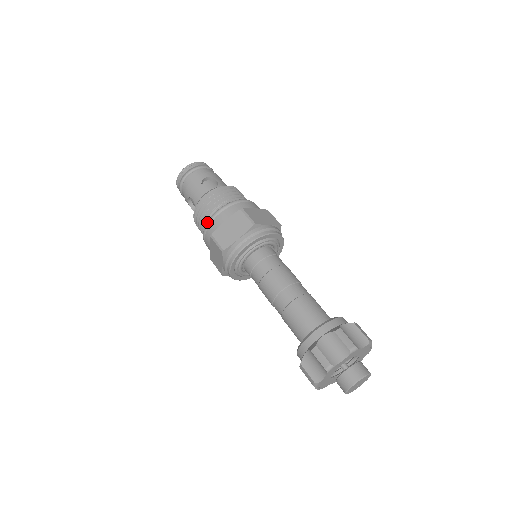
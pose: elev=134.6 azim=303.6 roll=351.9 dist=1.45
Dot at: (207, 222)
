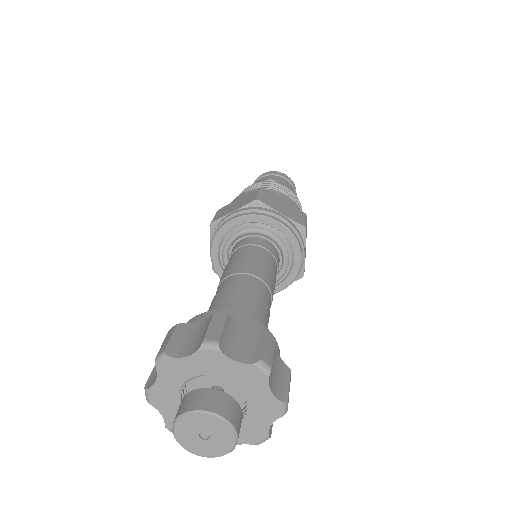
Dot at: occluded
